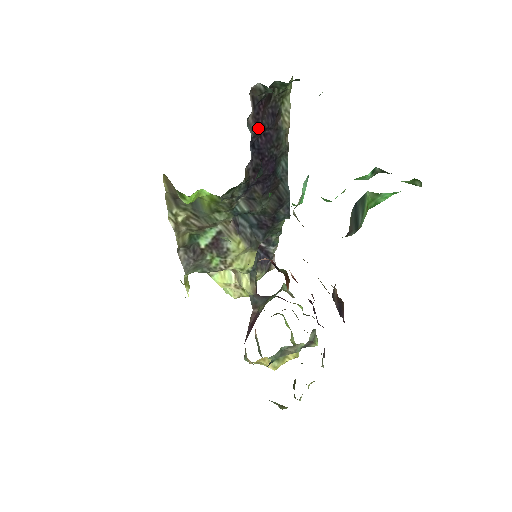
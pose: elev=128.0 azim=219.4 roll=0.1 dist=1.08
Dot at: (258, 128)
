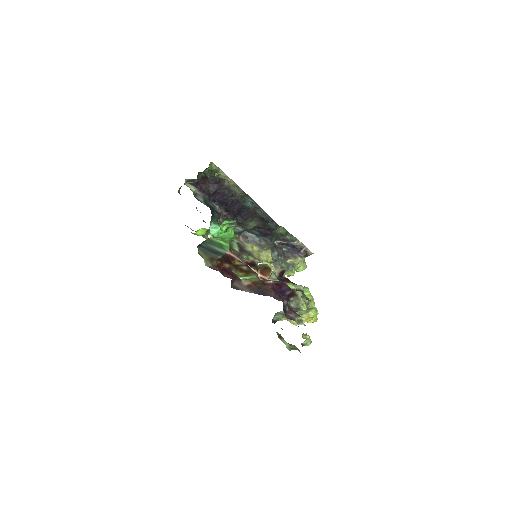
Dot at: (208, 194)
